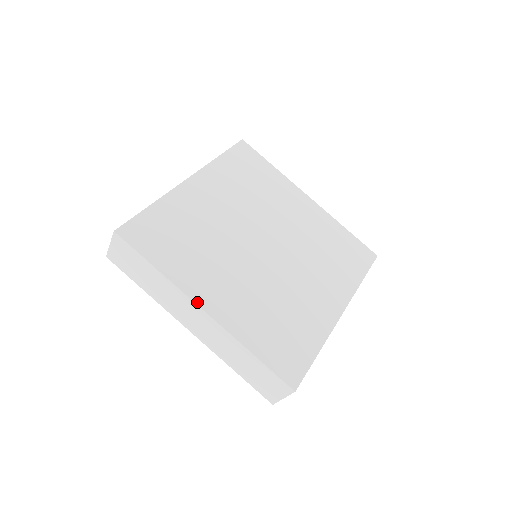
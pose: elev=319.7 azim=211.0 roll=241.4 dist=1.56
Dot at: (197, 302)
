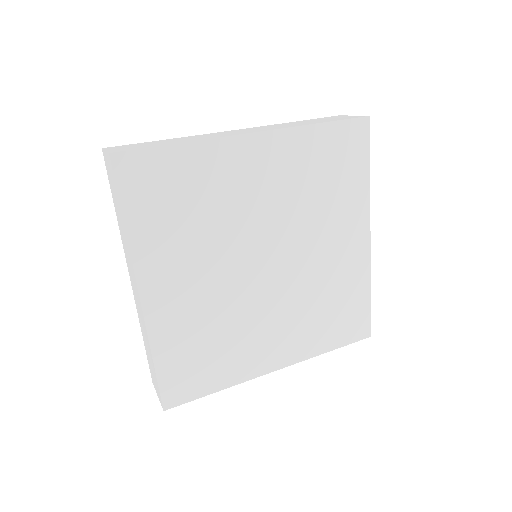
Dot at: (140, 284)
